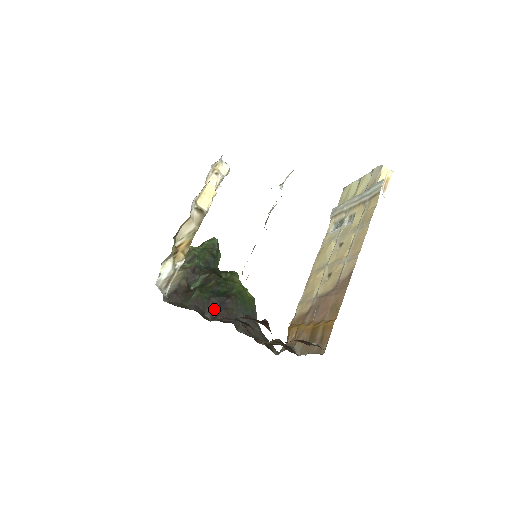
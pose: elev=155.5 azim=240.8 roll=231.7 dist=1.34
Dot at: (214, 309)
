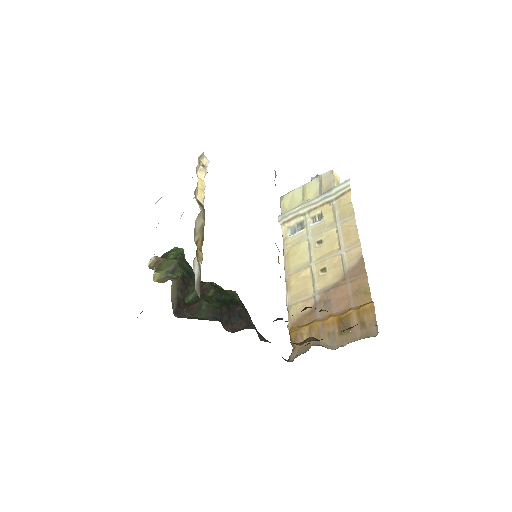
Dot at: (229, 319)
